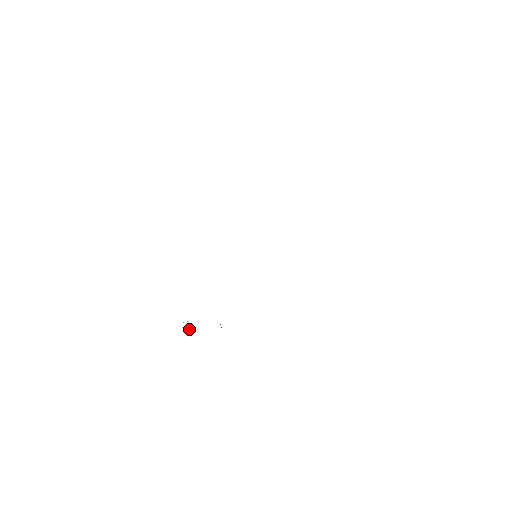
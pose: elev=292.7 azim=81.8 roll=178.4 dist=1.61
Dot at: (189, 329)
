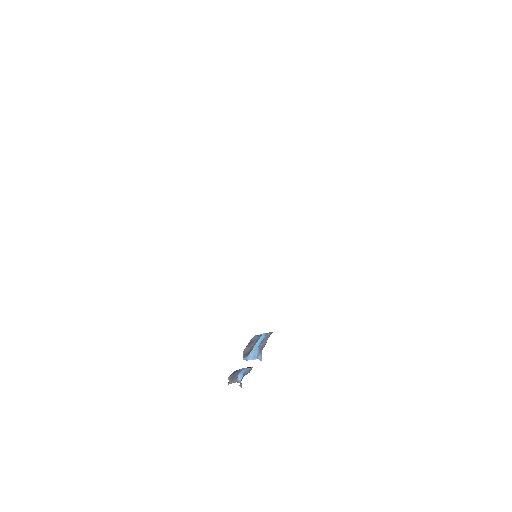
Dot at: (256, 358)
